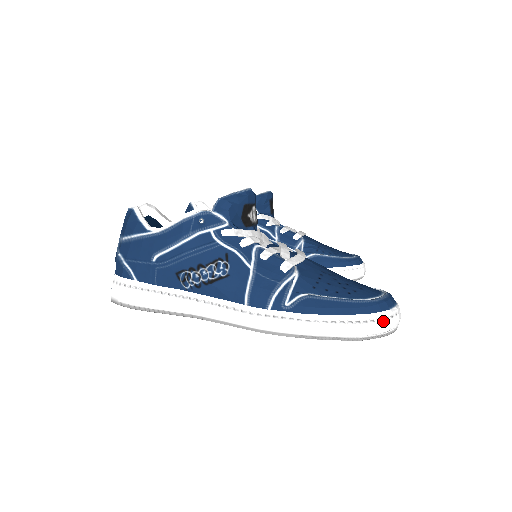
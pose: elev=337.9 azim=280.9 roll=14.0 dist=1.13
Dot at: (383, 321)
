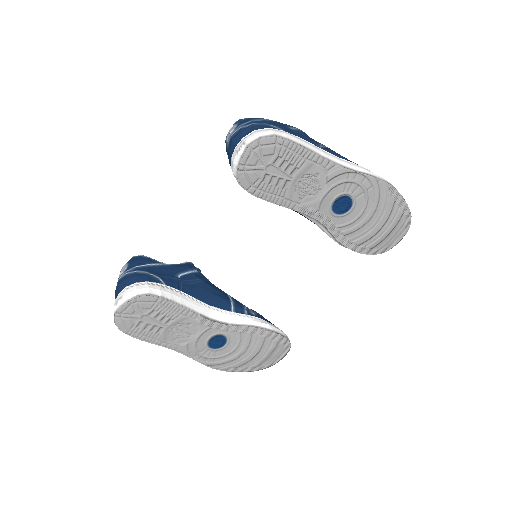
Dot at: occluded
